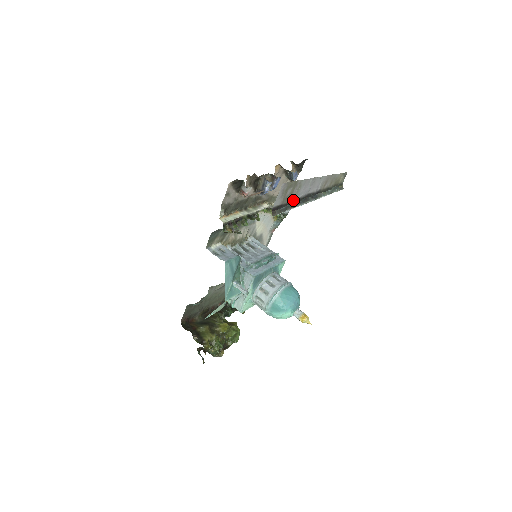
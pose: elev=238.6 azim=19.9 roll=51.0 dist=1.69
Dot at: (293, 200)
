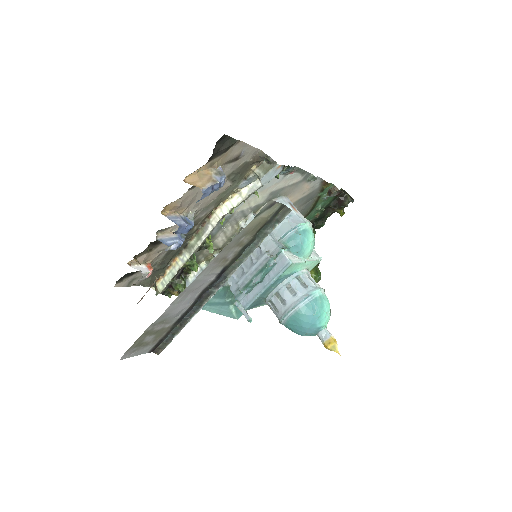
Dot at: (176, 321)
